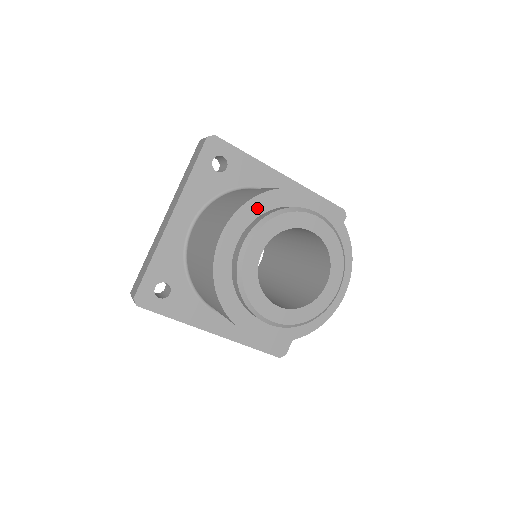
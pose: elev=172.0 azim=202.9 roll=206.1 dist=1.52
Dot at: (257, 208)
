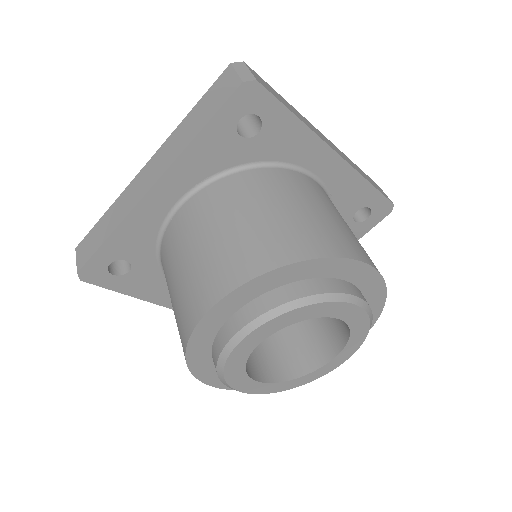
Dot at: (279, 279)
